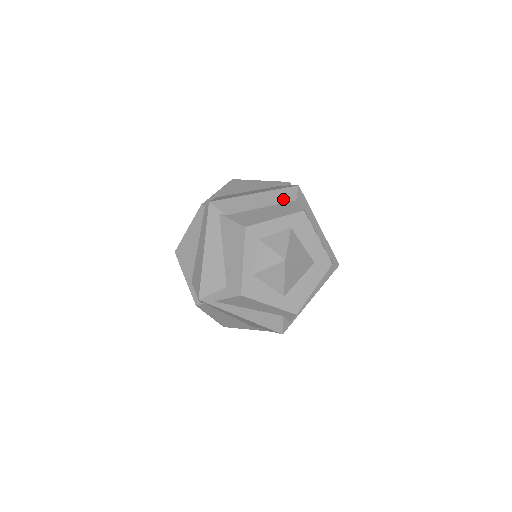
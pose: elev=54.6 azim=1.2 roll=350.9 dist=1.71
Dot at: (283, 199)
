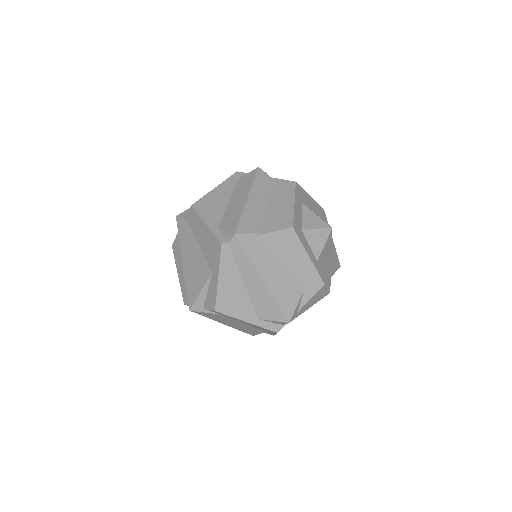
Dot at: (267, 186)
